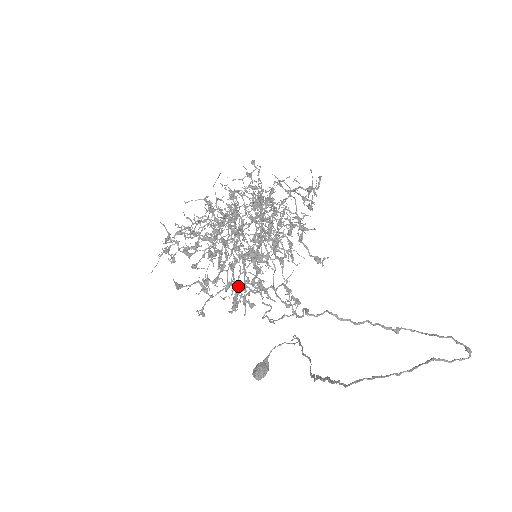
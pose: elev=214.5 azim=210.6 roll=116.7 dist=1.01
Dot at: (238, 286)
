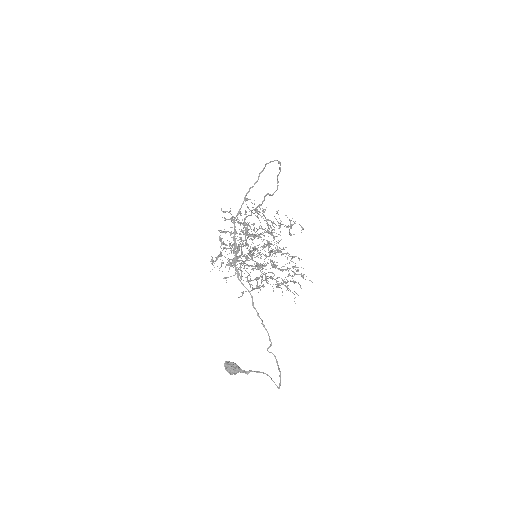
Dot at: (240, 270)
